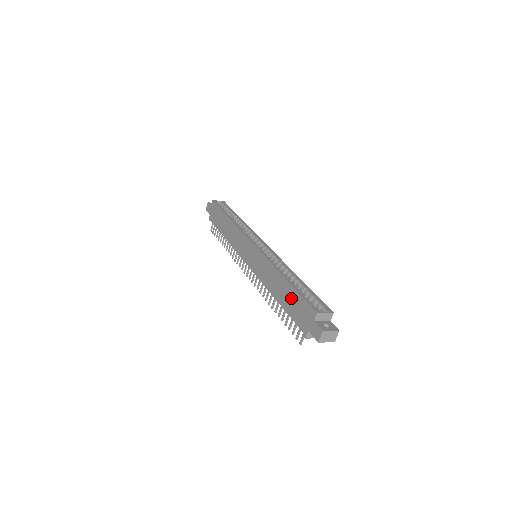
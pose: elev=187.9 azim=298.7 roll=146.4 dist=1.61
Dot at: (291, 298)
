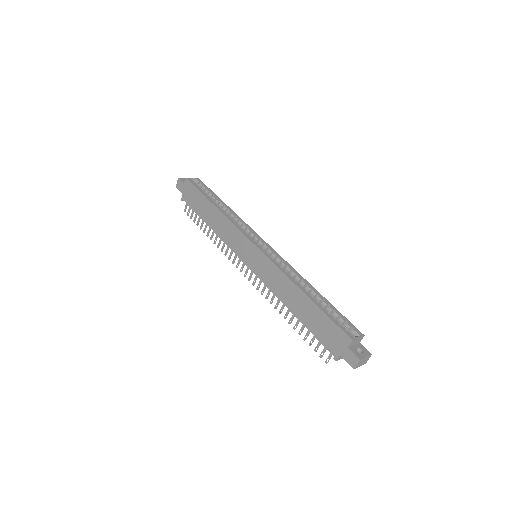
Dot at: (315, 317)
